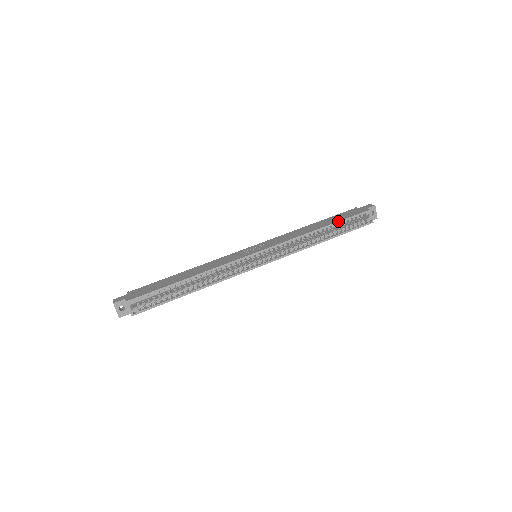
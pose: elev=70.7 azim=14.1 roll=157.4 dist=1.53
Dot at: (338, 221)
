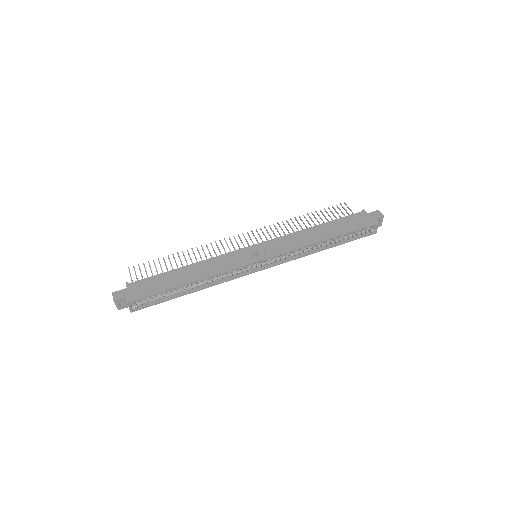
Dot at: (343, 233)
